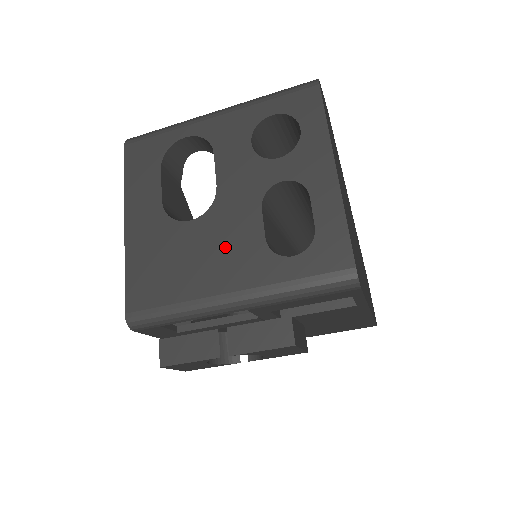
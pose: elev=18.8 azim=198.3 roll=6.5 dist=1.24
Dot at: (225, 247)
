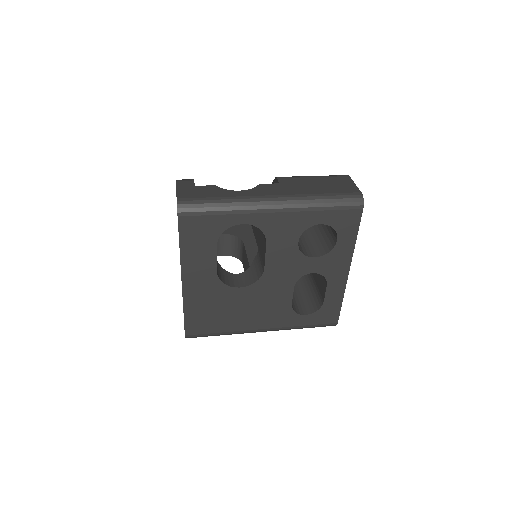
Dot at: (264, 306)
